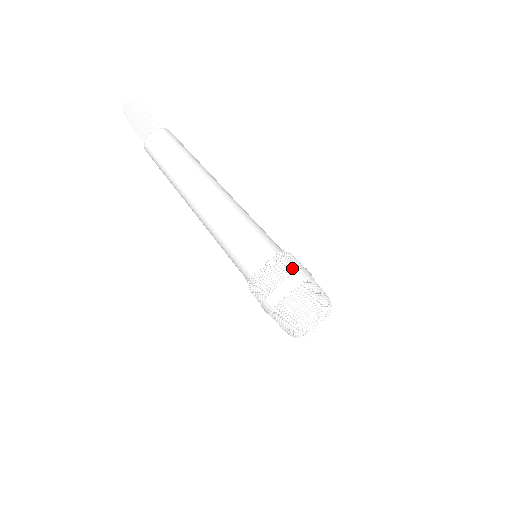
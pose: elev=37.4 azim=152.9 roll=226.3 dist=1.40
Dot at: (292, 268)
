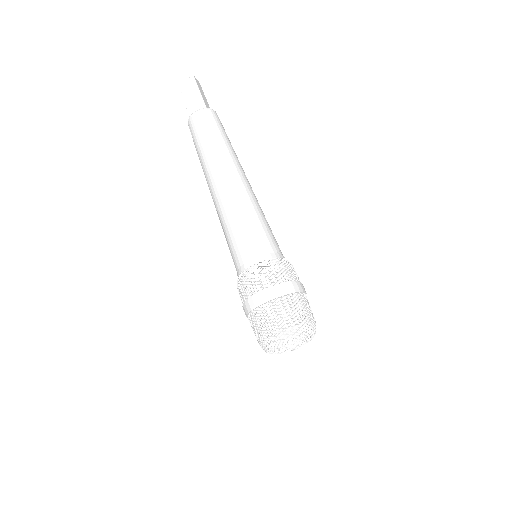
Dot at: (296, 276)
